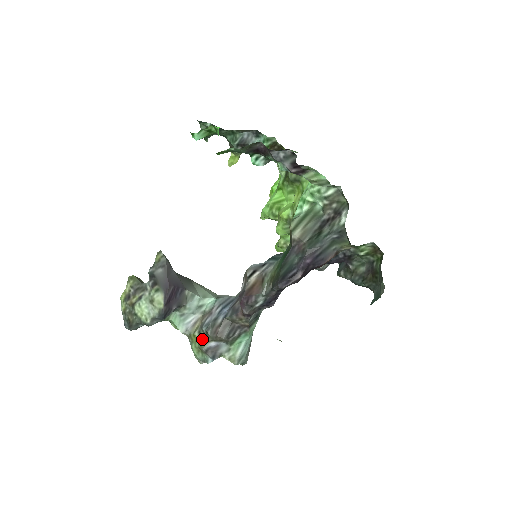
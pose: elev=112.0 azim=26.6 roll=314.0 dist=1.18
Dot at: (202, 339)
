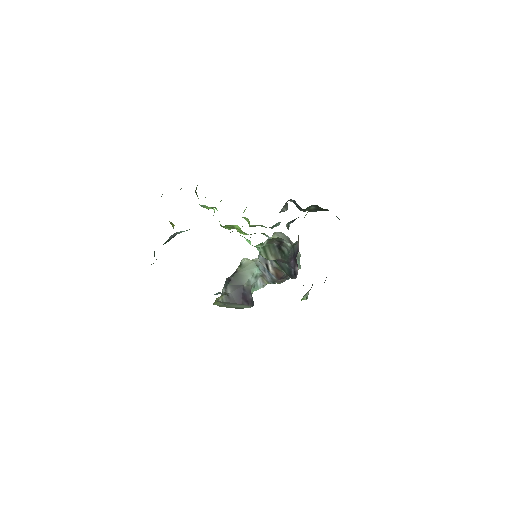
Dot at: occluded
